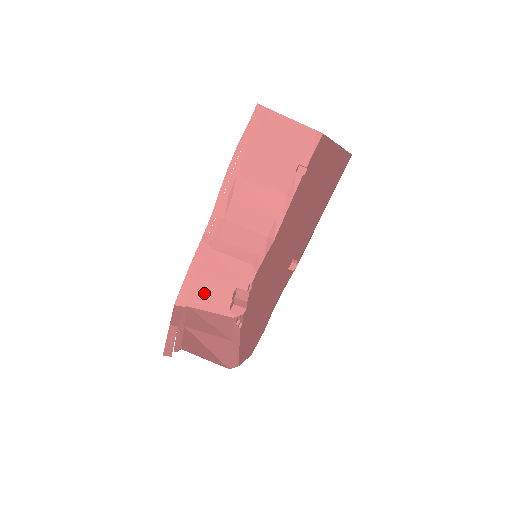
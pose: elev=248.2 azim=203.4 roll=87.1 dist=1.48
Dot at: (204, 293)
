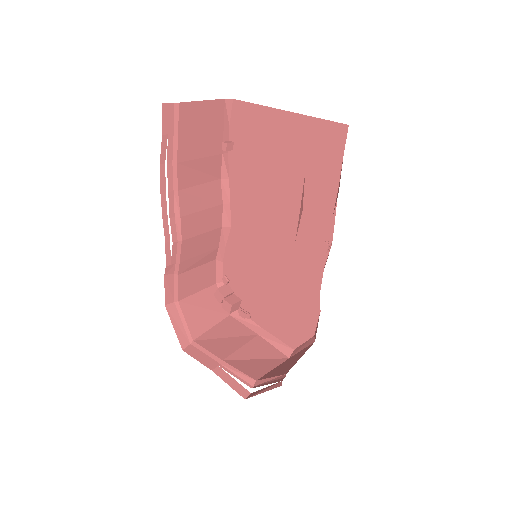
Dot at: (195, 317)
